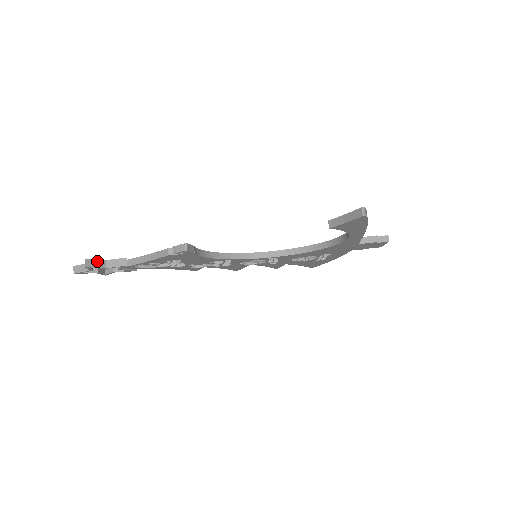
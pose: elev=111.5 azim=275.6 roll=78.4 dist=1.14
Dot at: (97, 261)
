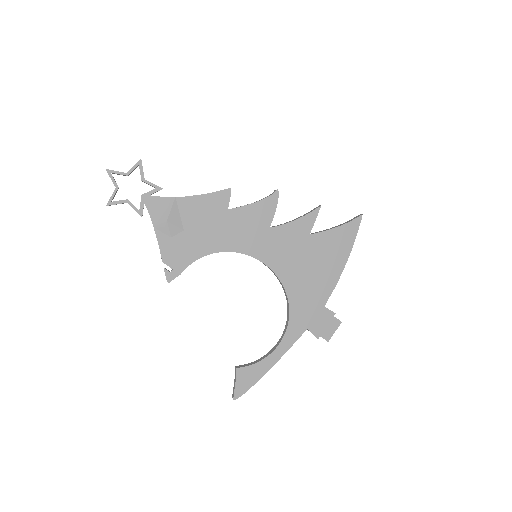
Dot at: occluded
